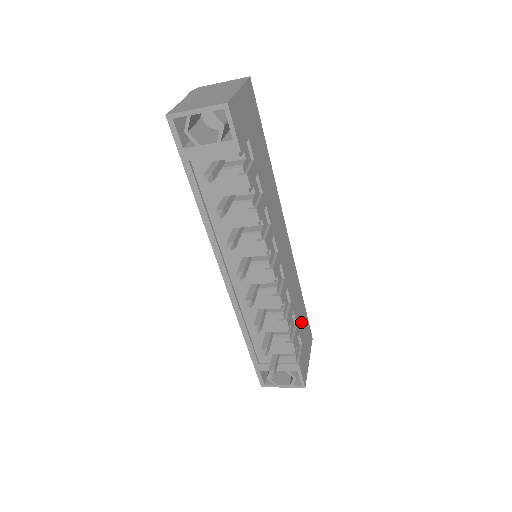
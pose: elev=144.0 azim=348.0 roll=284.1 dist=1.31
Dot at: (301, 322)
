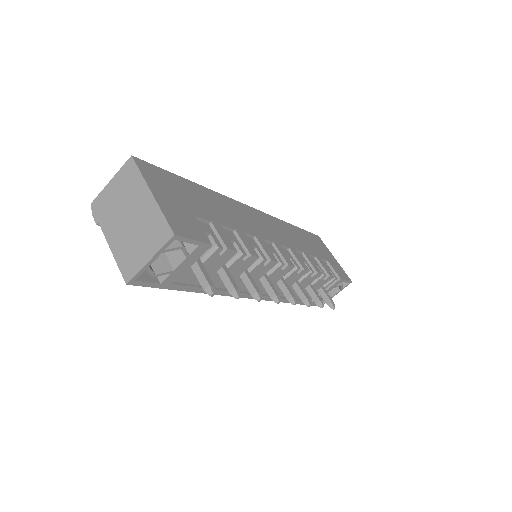
Dot at: (312, 247)
